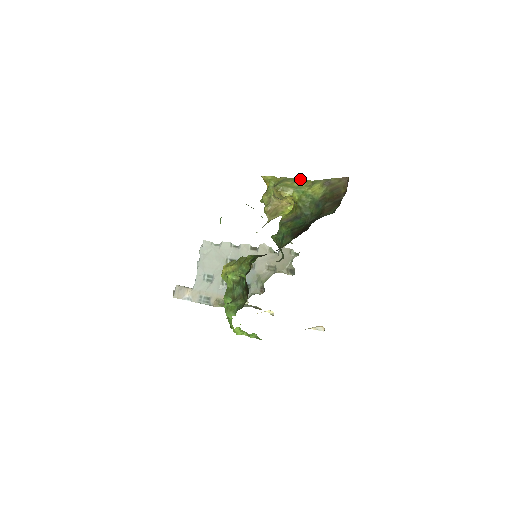
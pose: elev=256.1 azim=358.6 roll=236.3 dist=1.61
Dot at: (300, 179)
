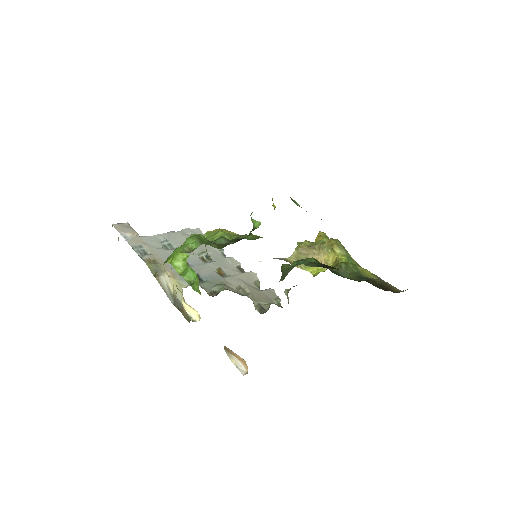
Dot at: occluded
